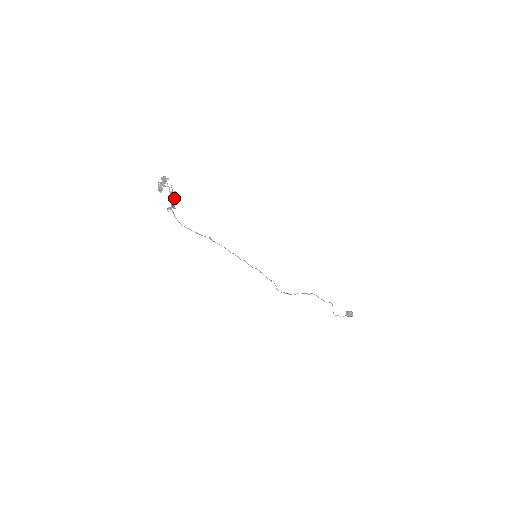
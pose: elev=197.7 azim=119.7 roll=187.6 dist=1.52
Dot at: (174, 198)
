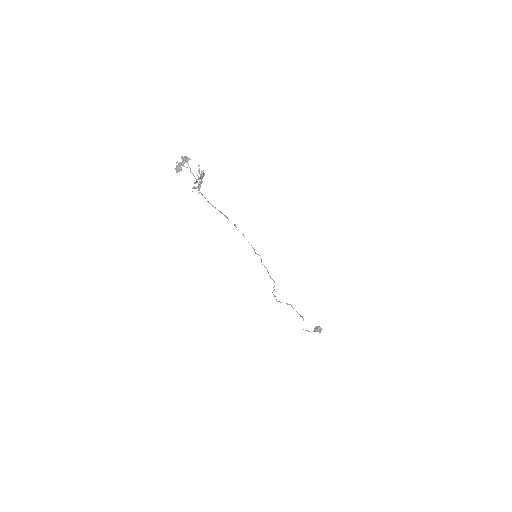
Dot at: (200, 178)
